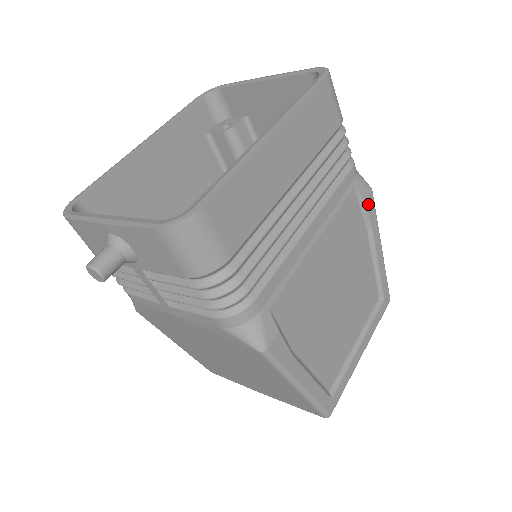
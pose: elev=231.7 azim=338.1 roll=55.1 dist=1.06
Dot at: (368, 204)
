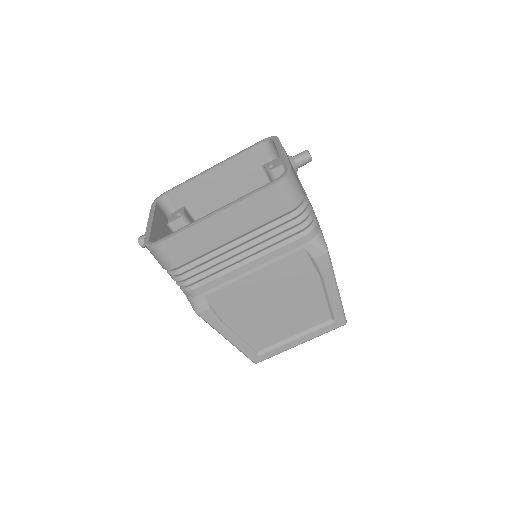
Dot at: (319, 261)
